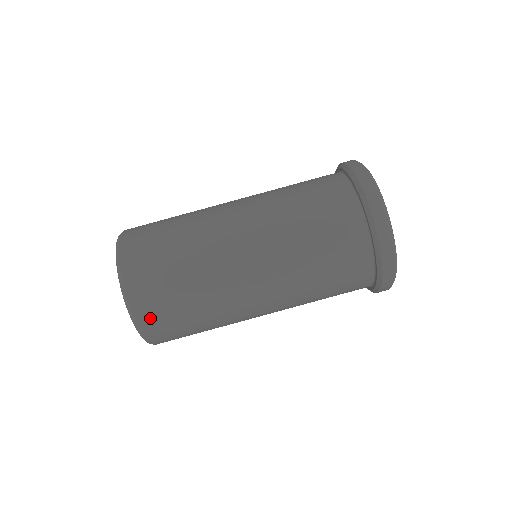
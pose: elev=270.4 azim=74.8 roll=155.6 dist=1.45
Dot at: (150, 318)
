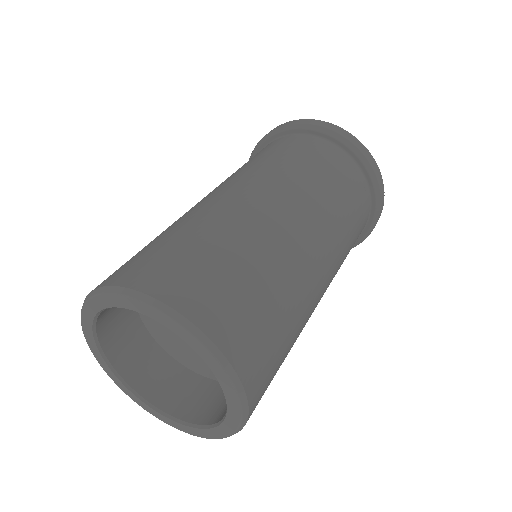
Dot at: (151, 276)
